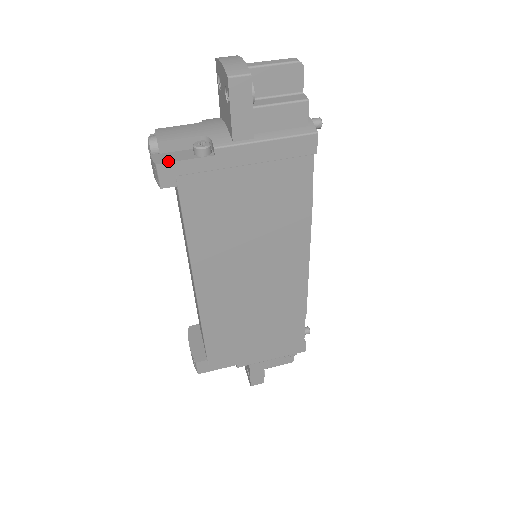
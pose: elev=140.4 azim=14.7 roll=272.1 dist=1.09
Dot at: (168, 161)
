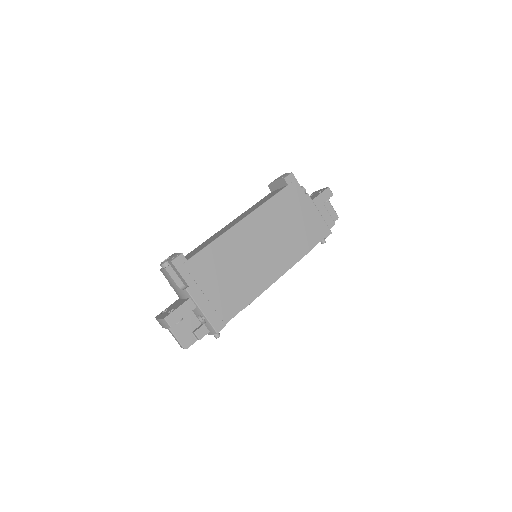
Dot at: occluded
